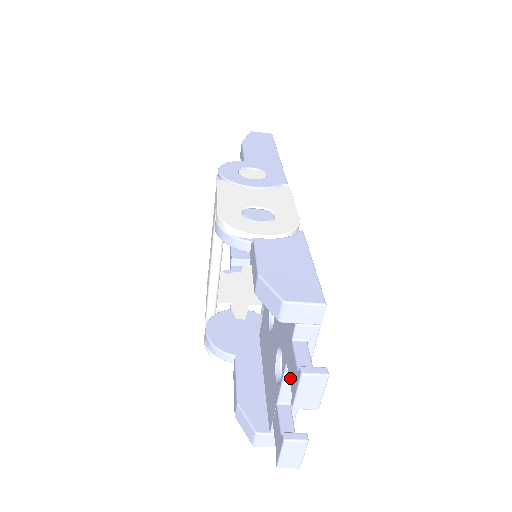
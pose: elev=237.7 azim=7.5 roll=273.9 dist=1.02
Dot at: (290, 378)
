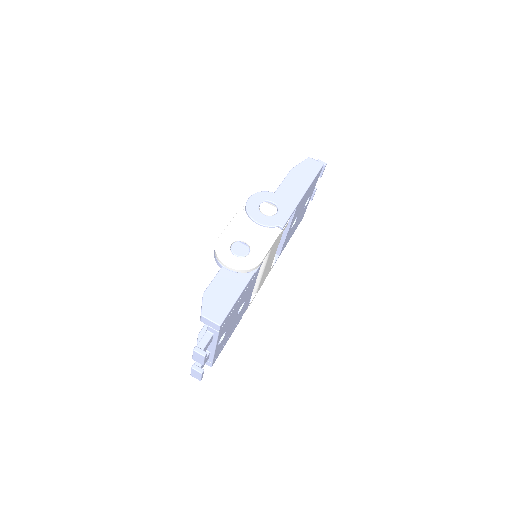
Dot at: occluded
